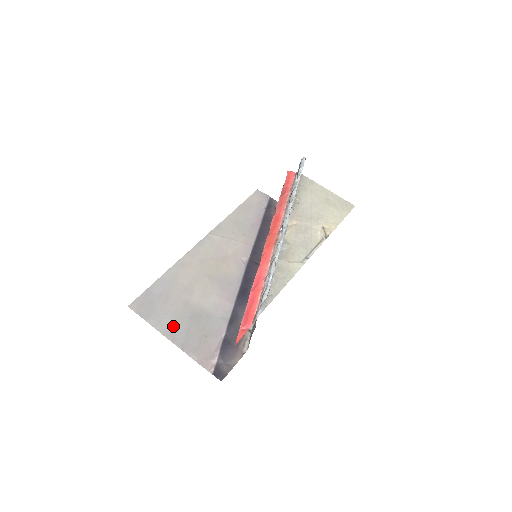
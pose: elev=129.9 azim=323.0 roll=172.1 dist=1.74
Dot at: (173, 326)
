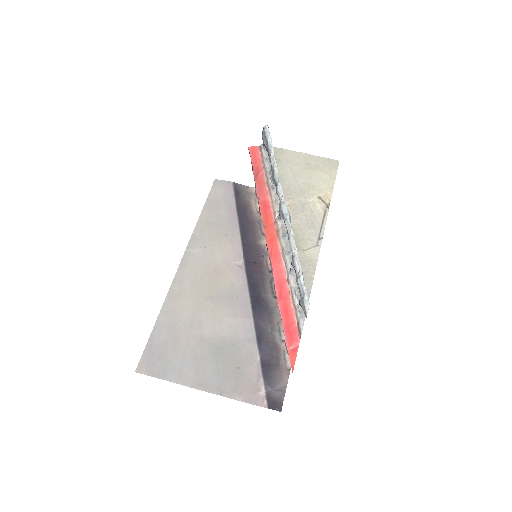
Dot at: (198, 372)
